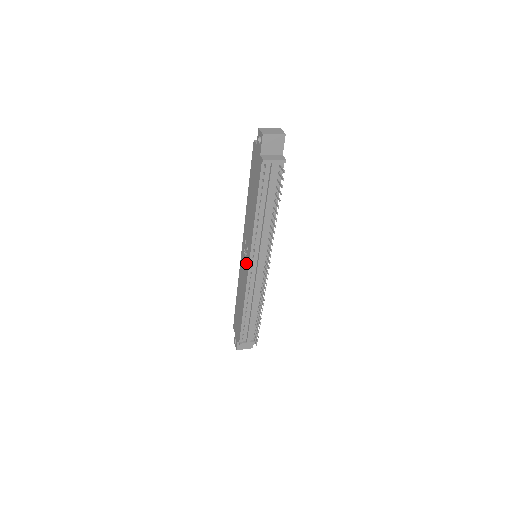
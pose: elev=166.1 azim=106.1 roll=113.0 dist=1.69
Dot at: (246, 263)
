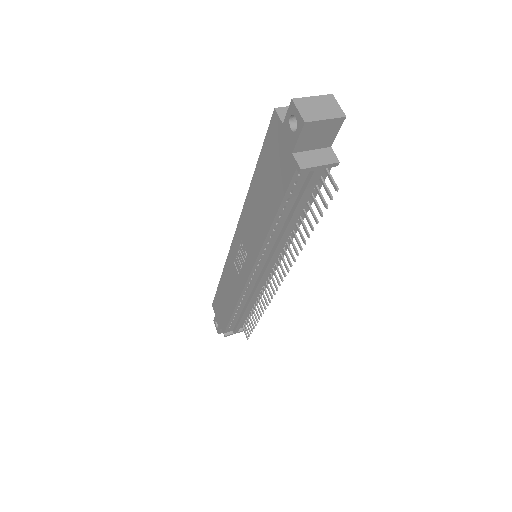
Dot at: (242, 269)
